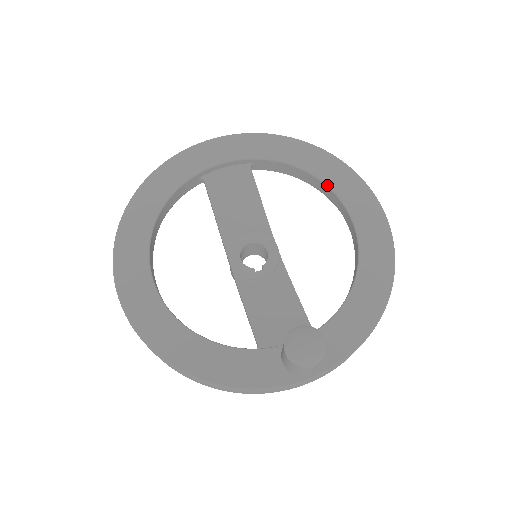
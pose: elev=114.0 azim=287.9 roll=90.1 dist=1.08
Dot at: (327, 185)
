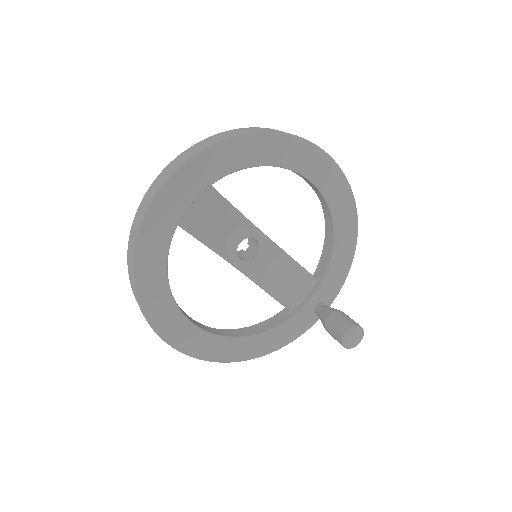
Dot at: (289, 169)
